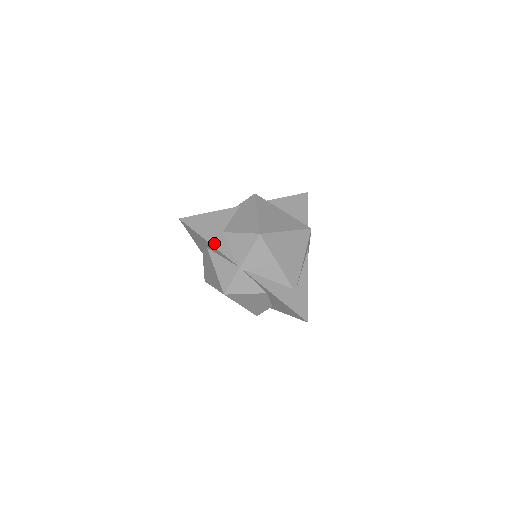
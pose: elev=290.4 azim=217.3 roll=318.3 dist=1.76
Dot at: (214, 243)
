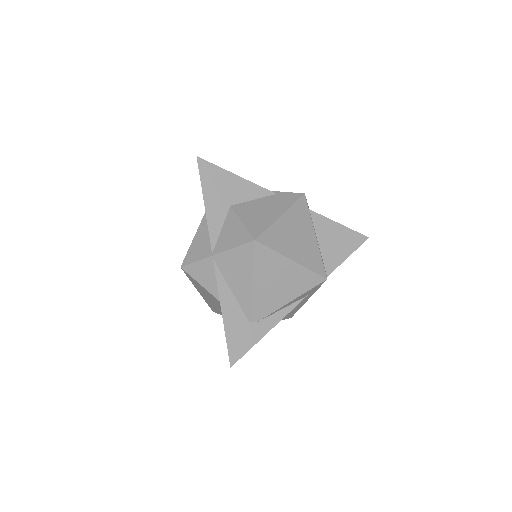
Dot at: (210, 209)
